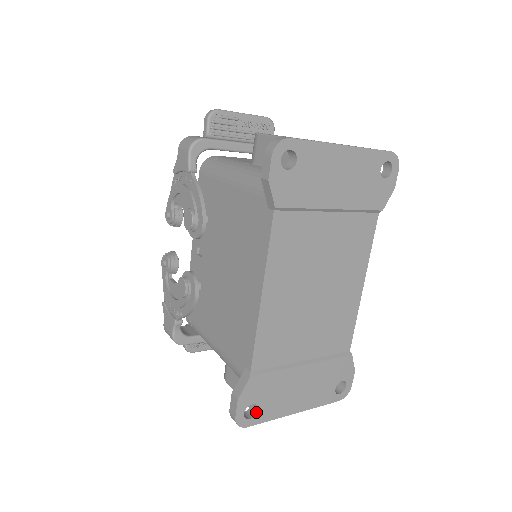
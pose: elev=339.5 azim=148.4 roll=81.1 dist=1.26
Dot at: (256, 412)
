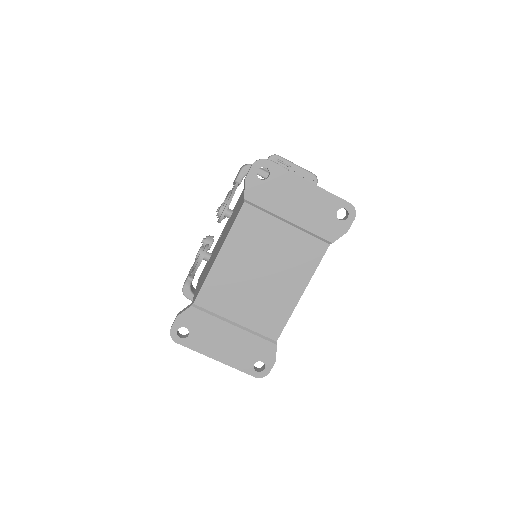
Dot at: (187, 336)
